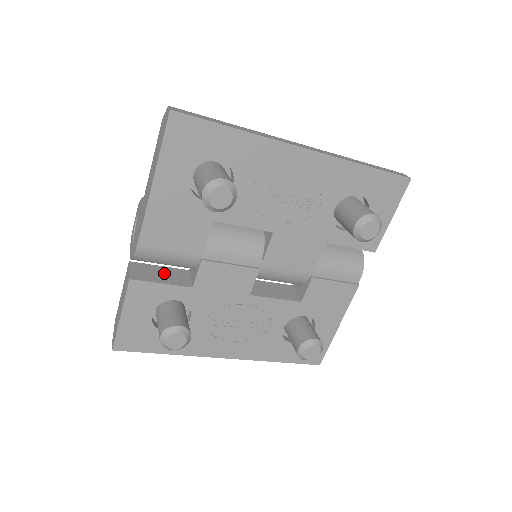
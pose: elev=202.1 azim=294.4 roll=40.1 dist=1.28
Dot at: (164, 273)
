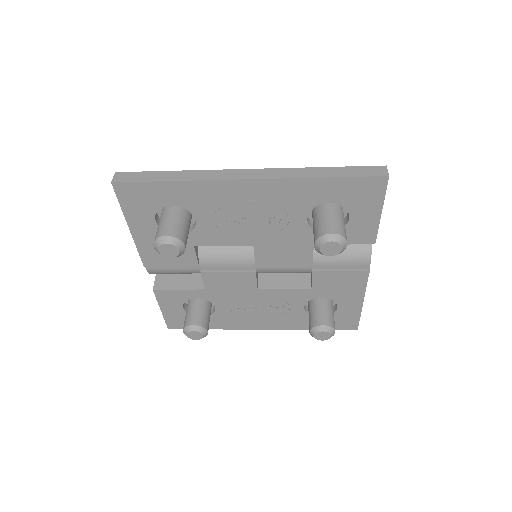
Dot at: (183, 277)
